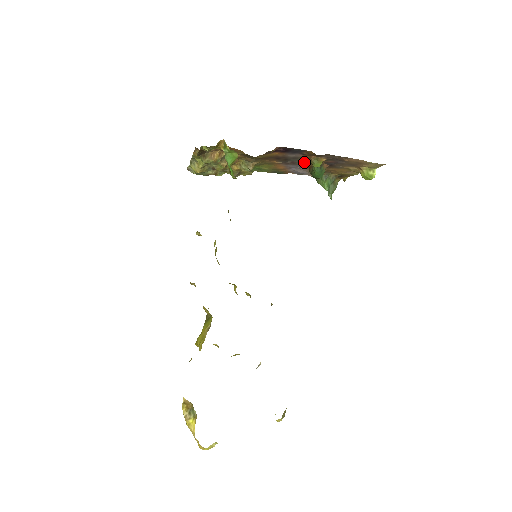
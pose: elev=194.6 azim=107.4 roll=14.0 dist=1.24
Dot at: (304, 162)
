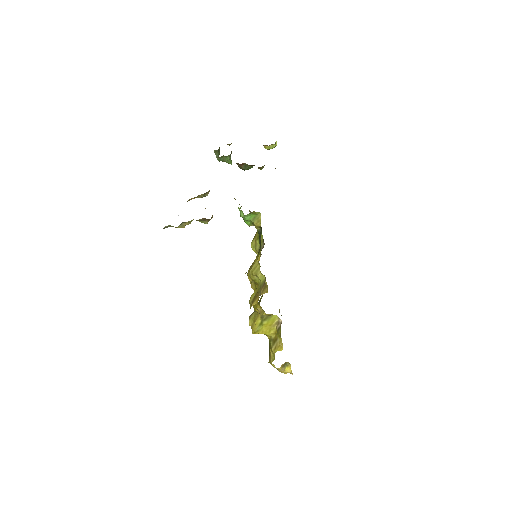
Dot at: occluded
